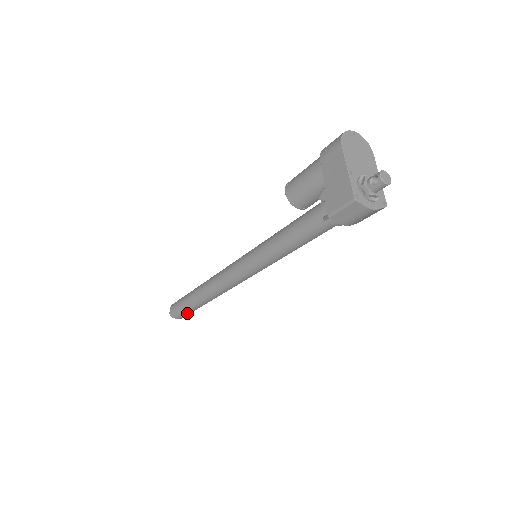
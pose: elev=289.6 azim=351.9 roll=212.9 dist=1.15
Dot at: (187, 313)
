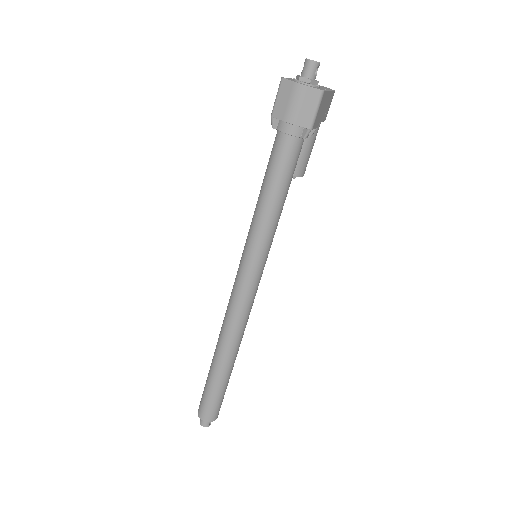
Dot at: (209, 399)
